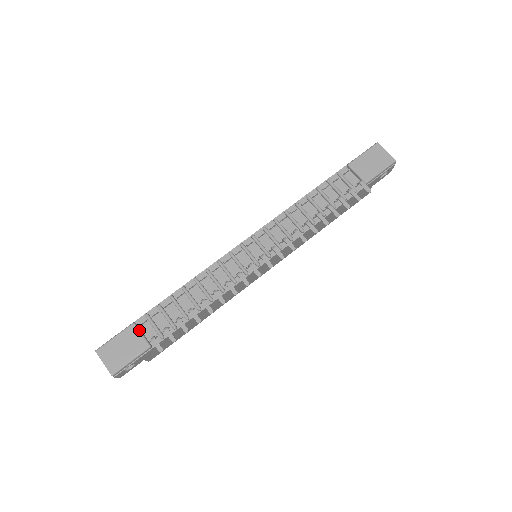
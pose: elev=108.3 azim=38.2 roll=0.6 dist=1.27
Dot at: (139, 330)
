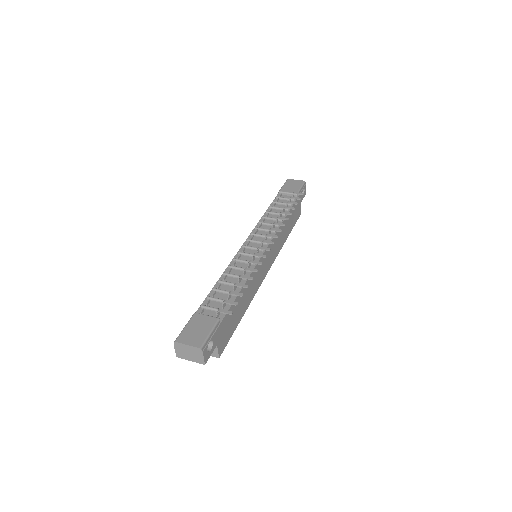
Dot at: (203, 314)
